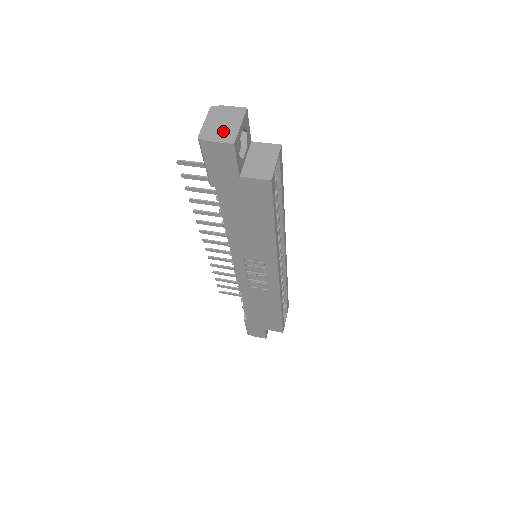
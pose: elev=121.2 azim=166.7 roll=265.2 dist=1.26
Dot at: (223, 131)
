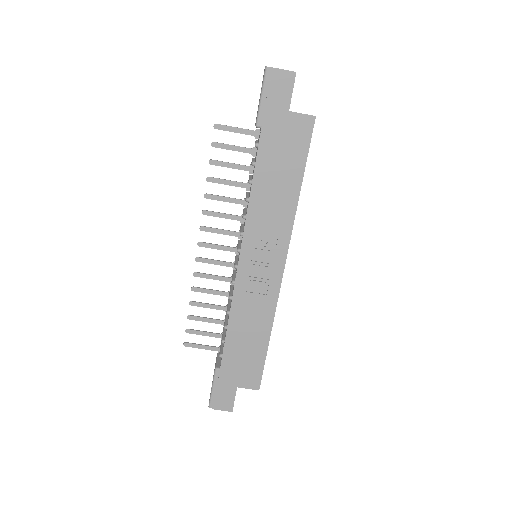
Dot at: occluded
